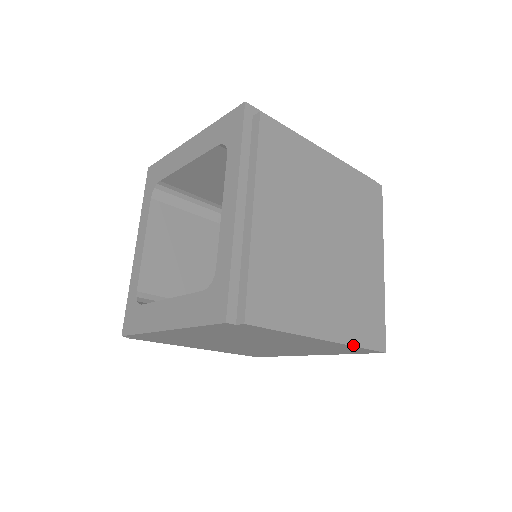
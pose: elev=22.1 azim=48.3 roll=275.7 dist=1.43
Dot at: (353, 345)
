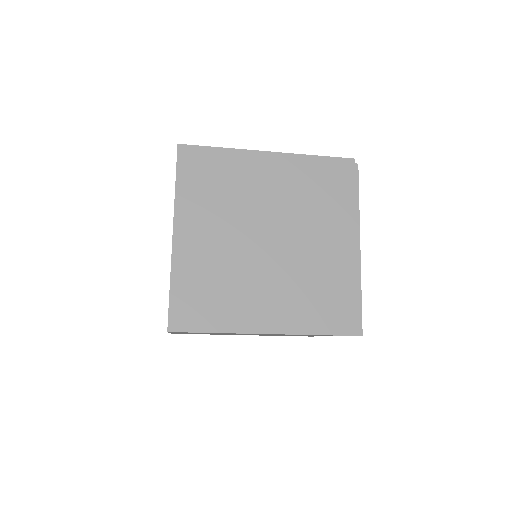
Dot at: (311, 334)
